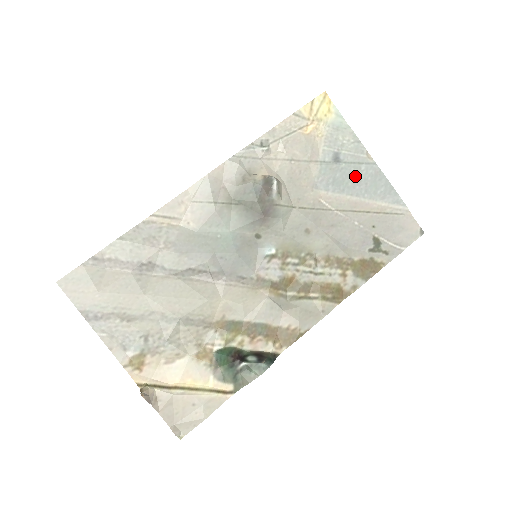
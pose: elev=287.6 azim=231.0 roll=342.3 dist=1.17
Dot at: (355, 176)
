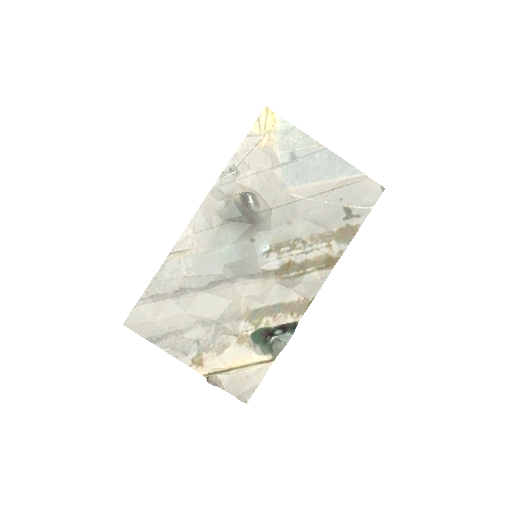
Dot at: (313, 165)
